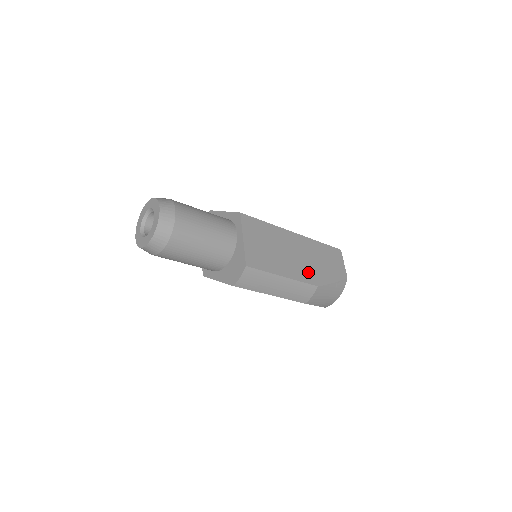
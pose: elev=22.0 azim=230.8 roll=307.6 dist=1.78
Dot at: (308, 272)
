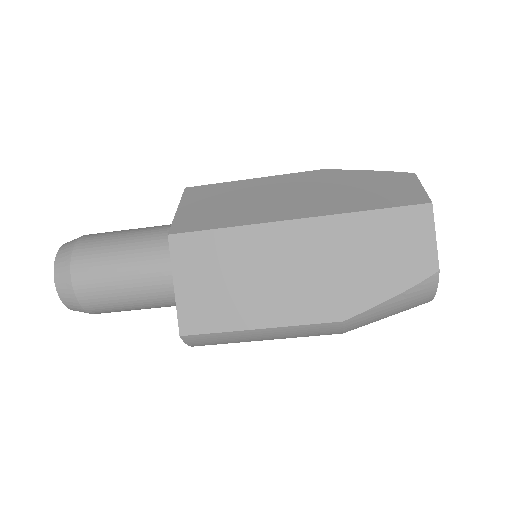
Dot at: (320, 298)
